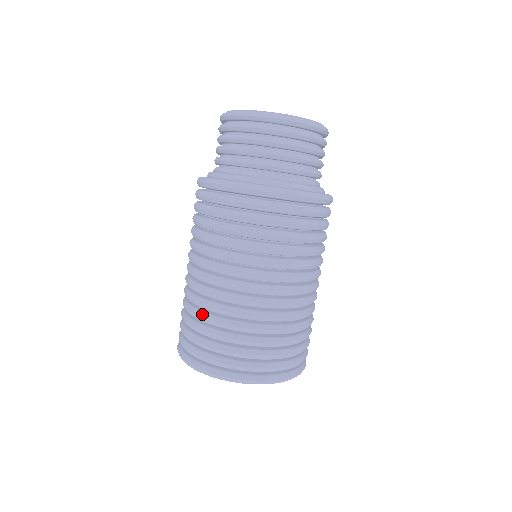
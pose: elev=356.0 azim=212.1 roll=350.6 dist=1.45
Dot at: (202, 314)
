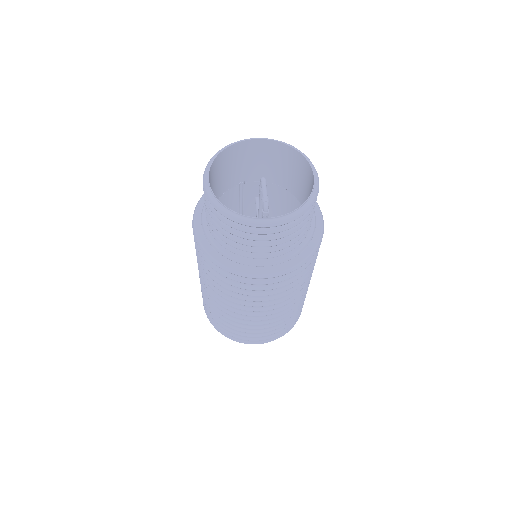
Dot at: occluded
